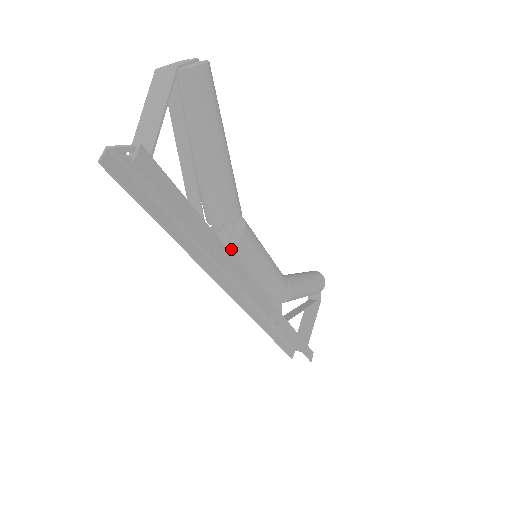
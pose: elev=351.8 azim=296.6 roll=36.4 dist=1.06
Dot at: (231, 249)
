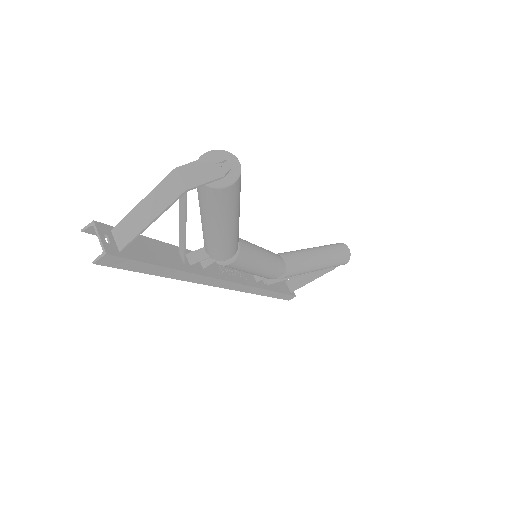
Dot at: occluded
